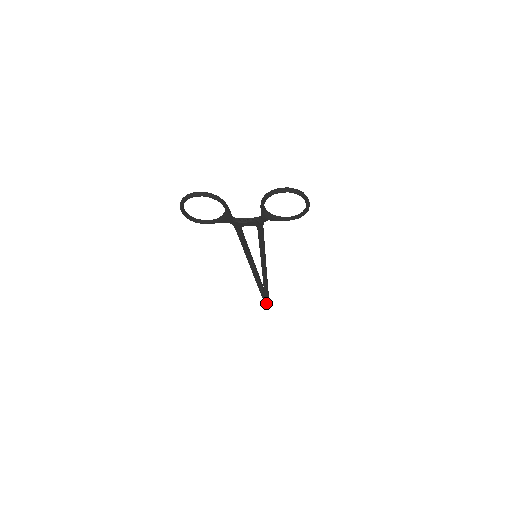
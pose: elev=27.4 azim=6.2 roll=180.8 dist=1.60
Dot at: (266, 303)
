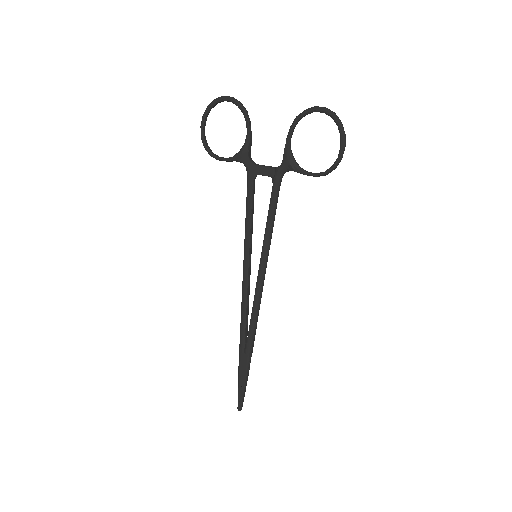
Dot at: (240, 393)
